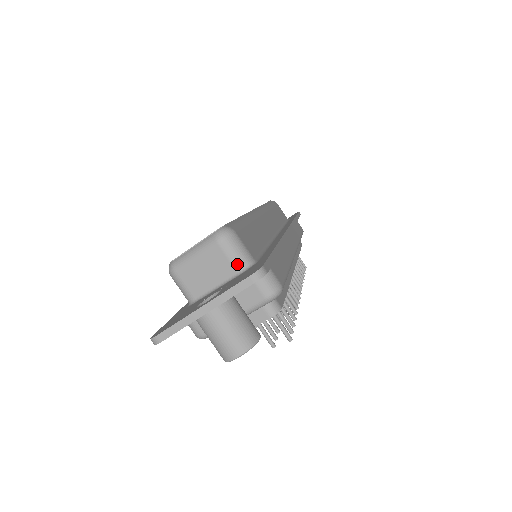
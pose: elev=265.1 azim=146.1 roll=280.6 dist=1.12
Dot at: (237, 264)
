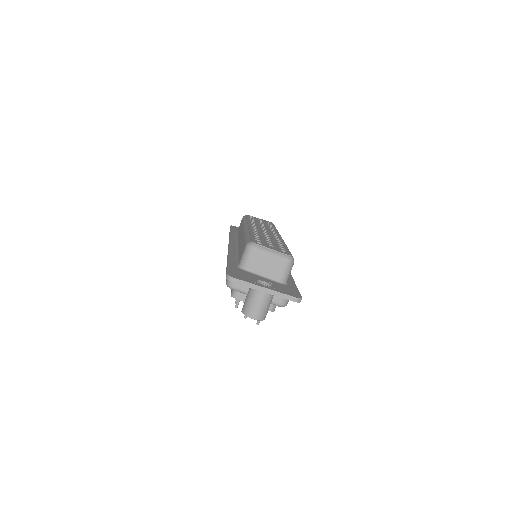
Dot at: (282, 278)
